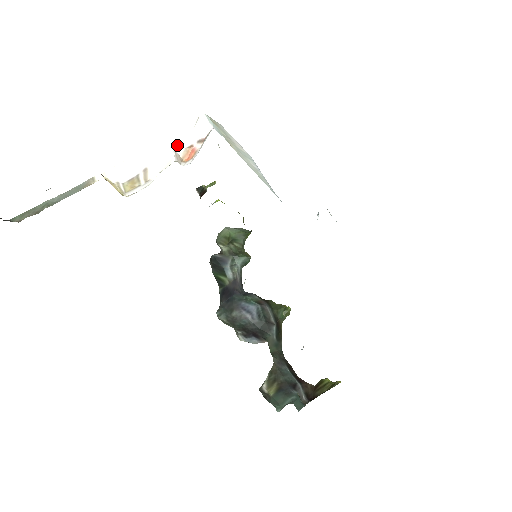
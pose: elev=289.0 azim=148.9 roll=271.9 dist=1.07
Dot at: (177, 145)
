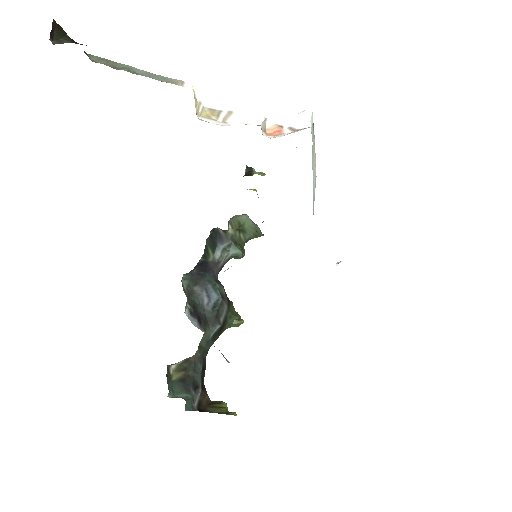
Dot at: (271, 116)
